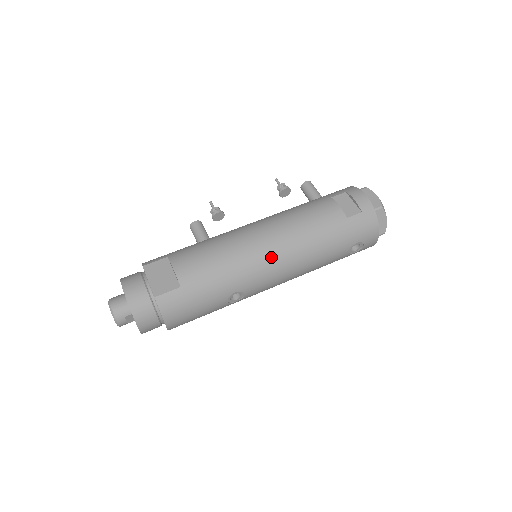
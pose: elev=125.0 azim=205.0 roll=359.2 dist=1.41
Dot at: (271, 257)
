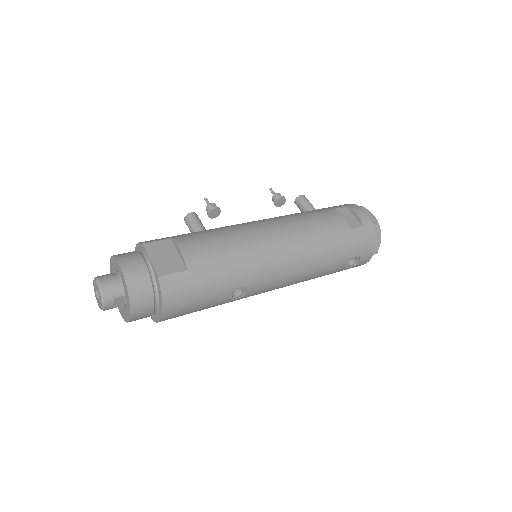
Dot at: (280, 254)
